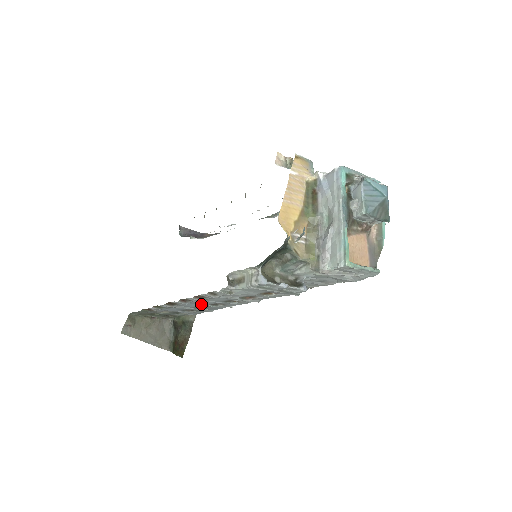
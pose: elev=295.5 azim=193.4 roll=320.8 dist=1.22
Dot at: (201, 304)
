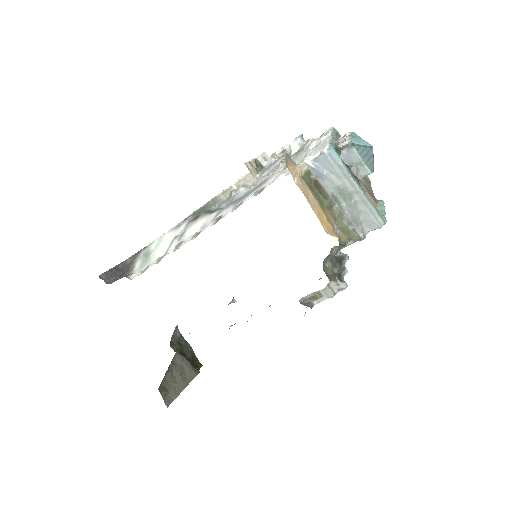
Dot at: occluded
